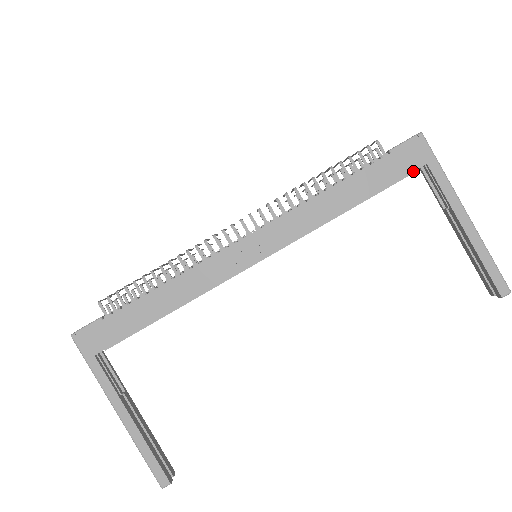
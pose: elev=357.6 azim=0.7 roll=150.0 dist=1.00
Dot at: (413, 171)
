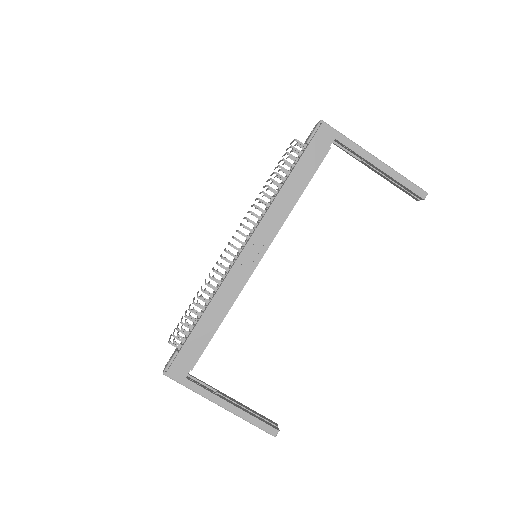
Dot at: (329, 148)
